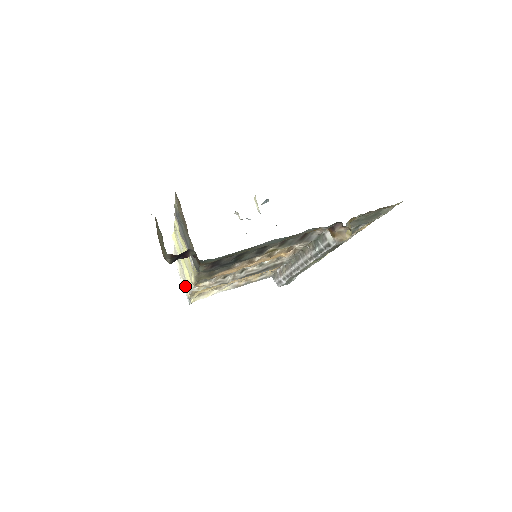
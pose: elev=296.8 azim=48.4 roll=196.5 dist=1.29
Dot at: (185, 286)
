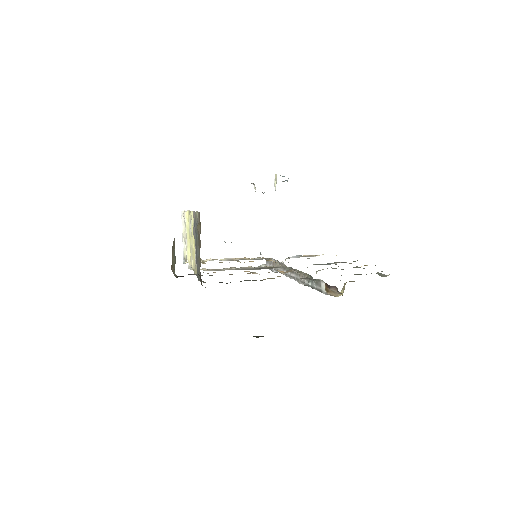
Dot at: (184, 247)
